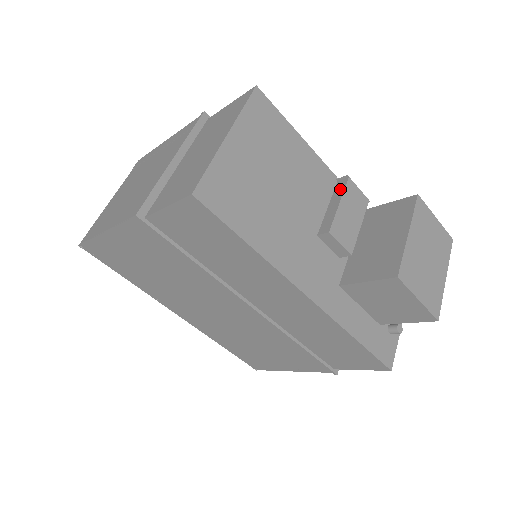
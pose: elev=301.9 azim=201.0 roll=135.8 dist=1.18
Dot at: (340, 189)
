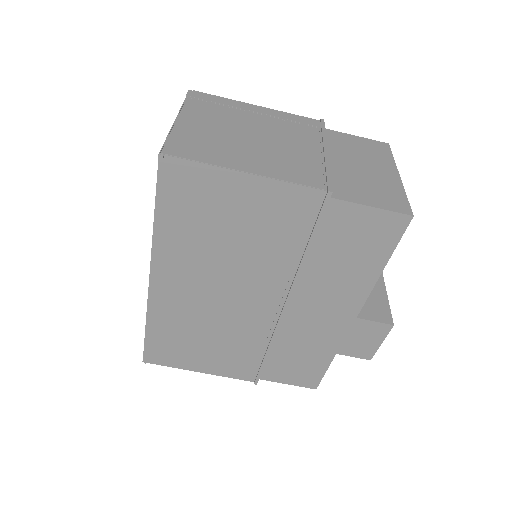
Dot at: occluded
